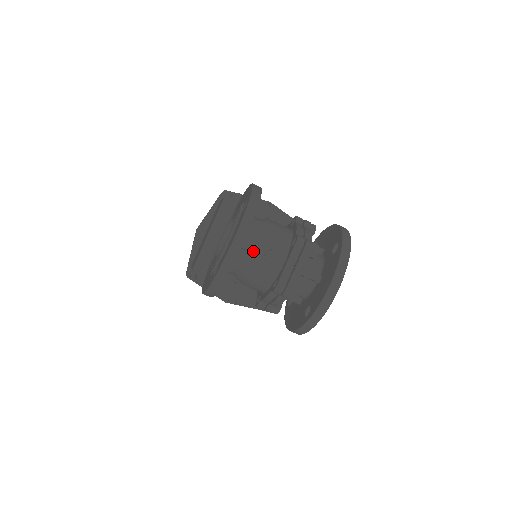
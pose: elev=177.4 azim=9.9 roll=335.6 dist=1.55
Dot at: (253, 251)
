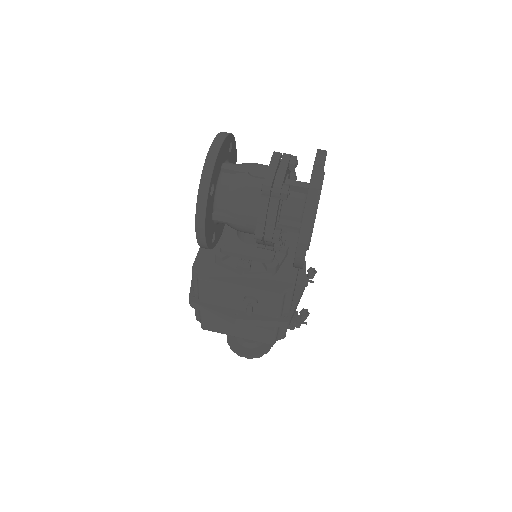
Dot at: (235, 169)
